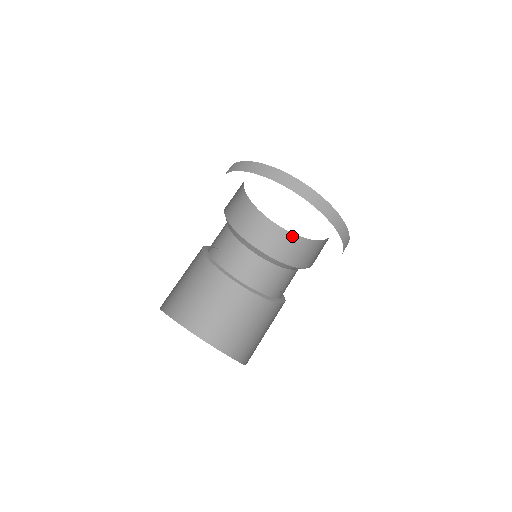
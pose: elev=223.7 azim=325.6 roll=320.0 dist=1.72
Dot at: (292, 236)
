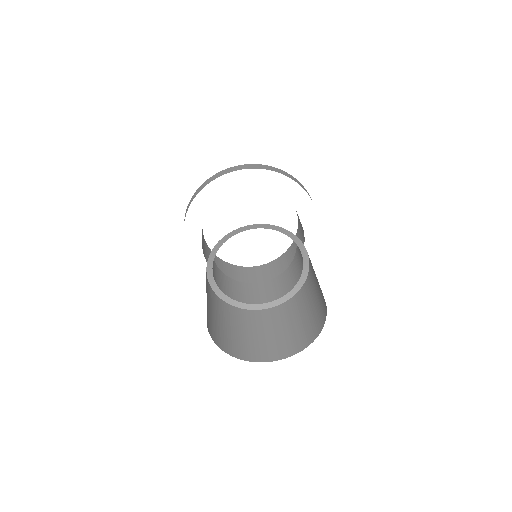
Dot at: (283, 255)
